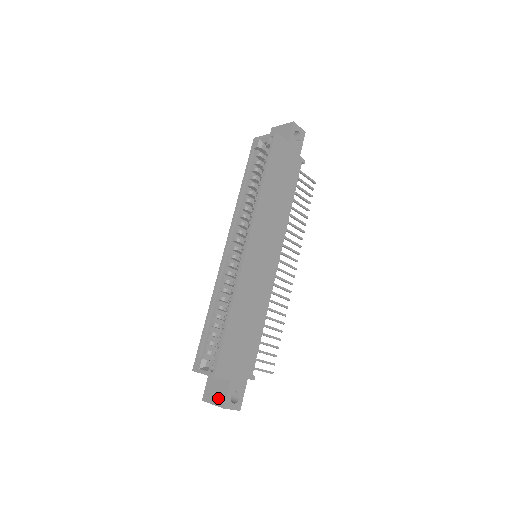
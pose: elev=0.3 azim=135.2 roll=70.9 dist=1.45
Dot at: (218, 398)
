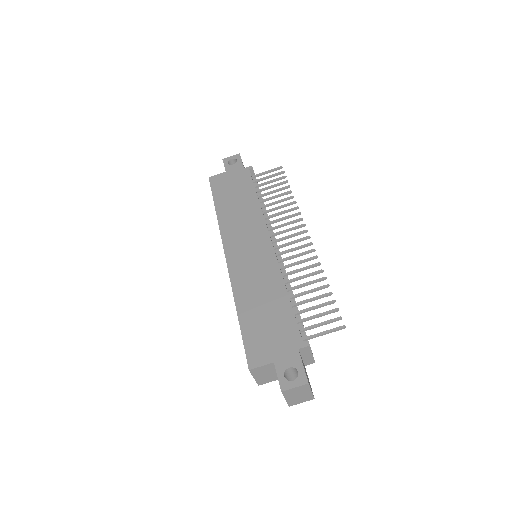
Dot at: occluded
